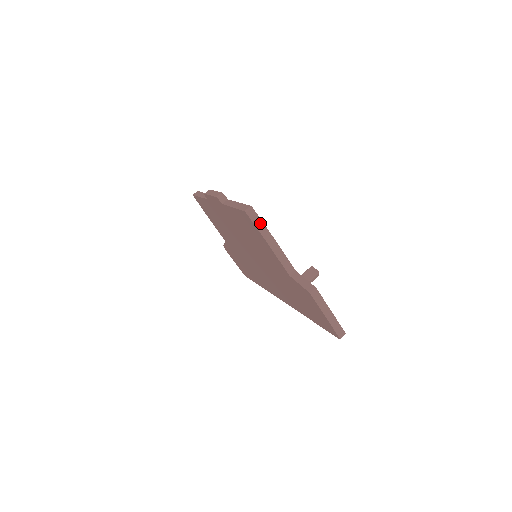
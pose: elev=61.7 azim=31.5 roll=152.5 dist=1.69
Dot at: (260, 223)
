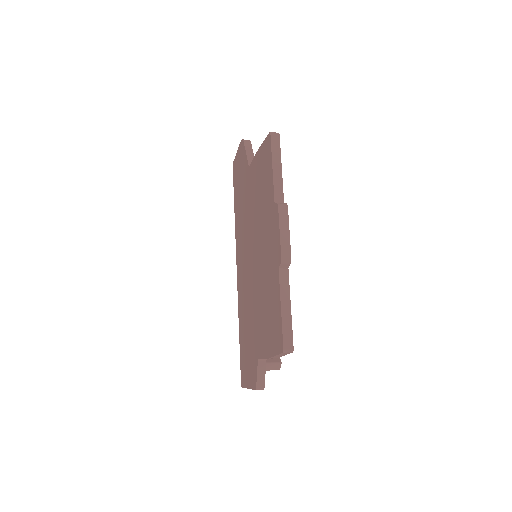
Dot at: (284, 355)
